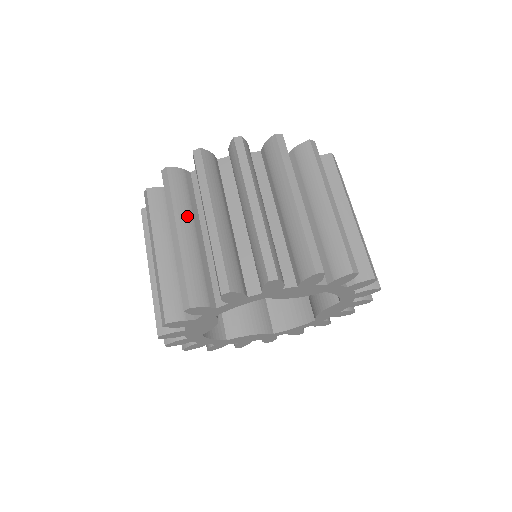
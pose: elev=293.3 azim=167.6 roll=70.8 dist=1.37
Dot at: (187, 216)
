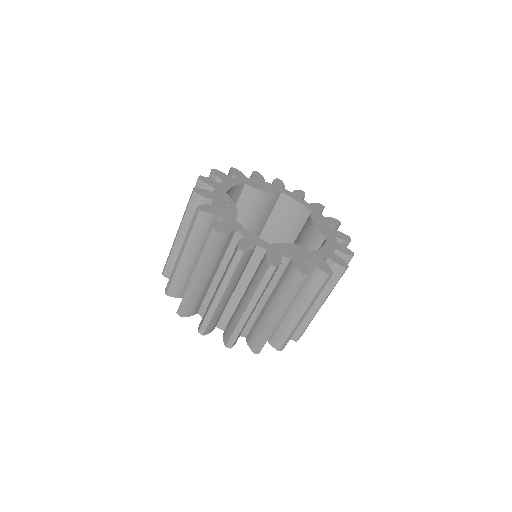
Dot at: (211, 267)
